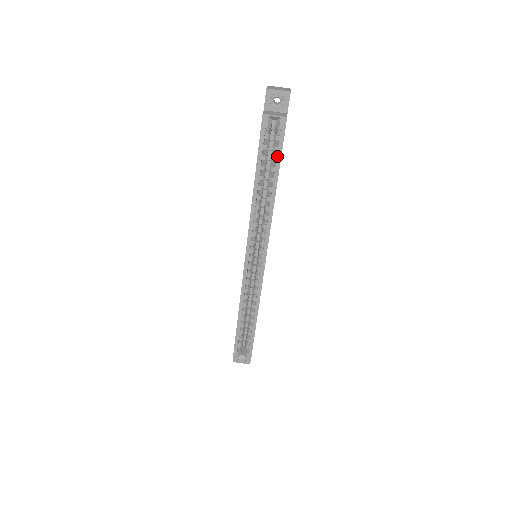
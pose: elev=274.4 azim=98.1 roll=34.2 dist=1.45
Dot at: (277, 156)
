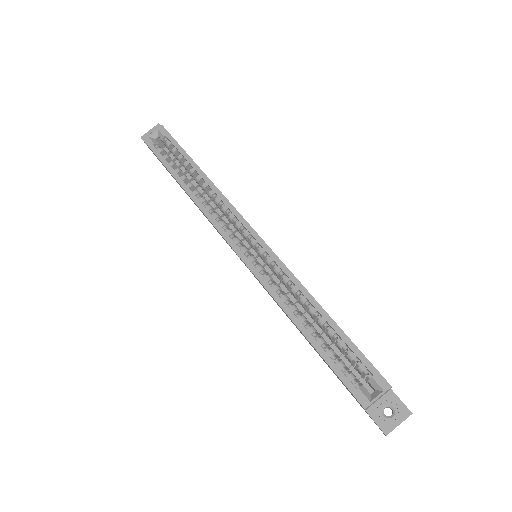
Dot at: (179, 151)
